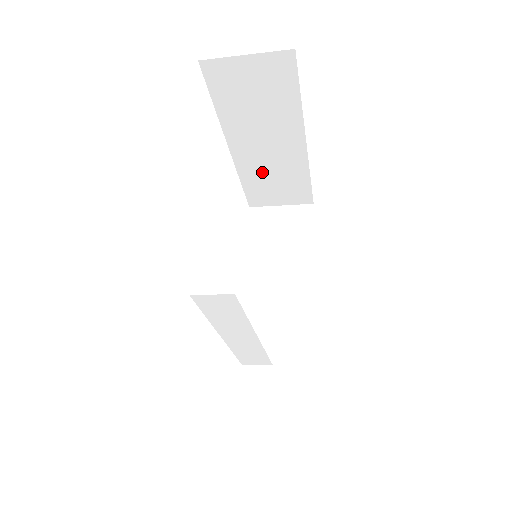
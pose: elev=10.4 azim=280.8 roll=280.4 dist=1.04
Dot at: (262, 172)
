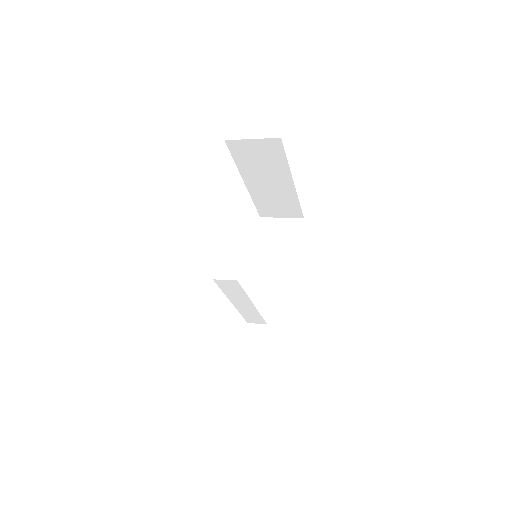
Dot at: (267, 198)
